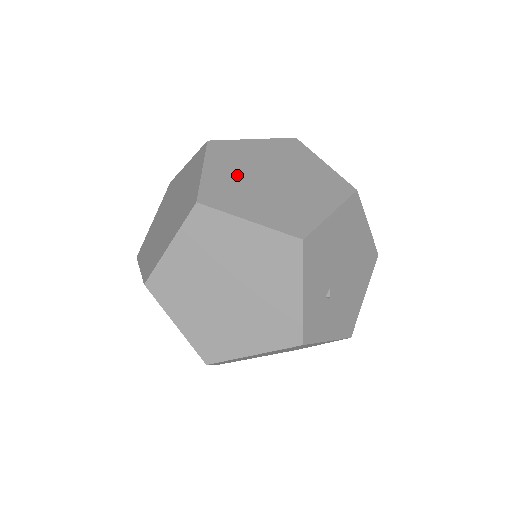
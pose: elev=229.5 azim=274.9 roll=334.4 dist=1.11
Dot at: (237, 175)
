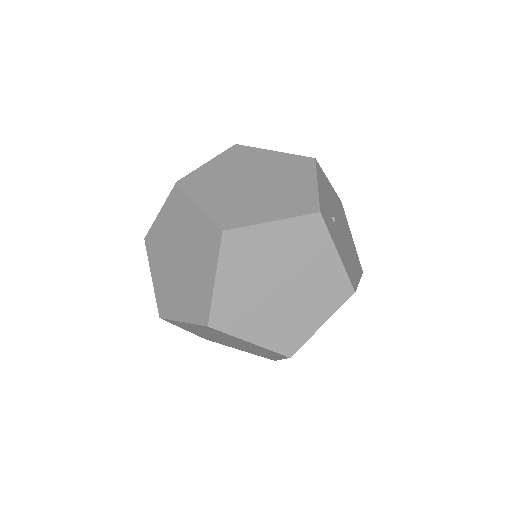
Dot at: occluded
